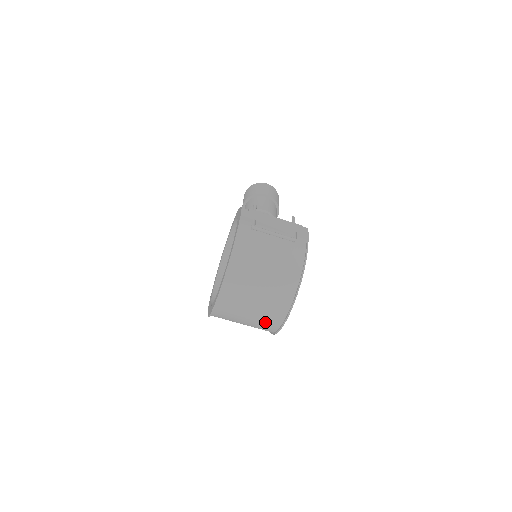
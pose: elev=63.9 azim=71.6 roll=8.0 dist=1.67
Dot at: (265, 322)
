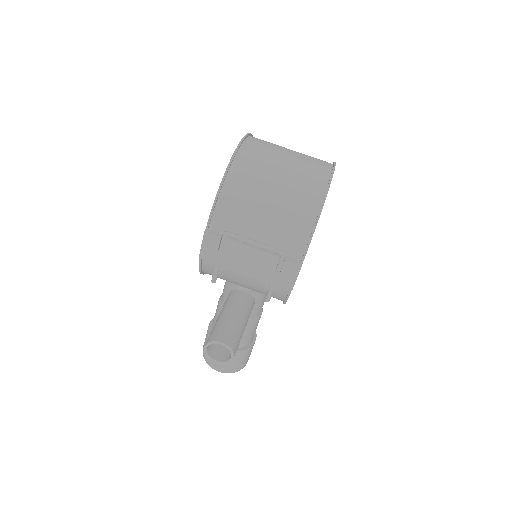
Dot at: (306, 177)
